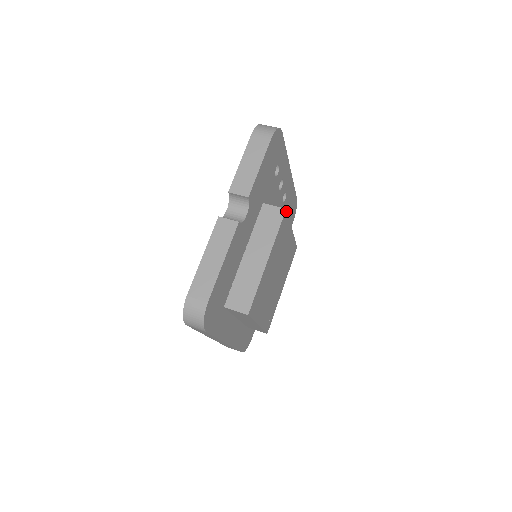
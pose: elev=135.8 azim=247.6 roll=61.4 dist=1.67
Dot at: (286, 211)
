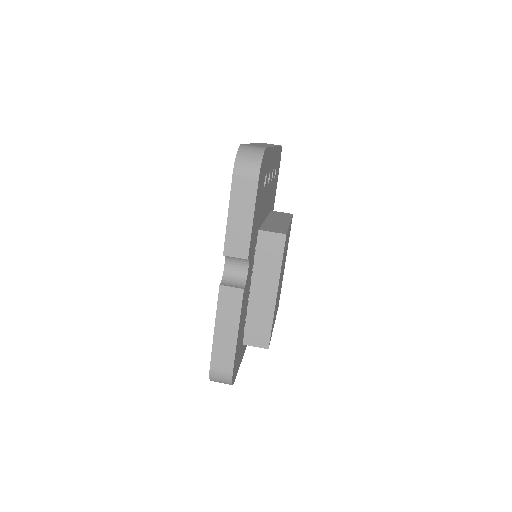
Dot at: (286, 234)
